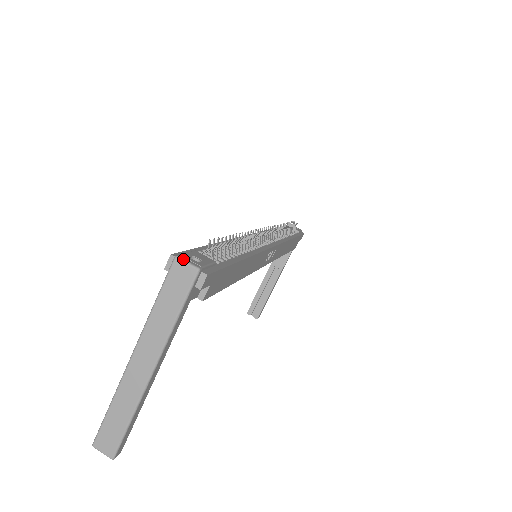
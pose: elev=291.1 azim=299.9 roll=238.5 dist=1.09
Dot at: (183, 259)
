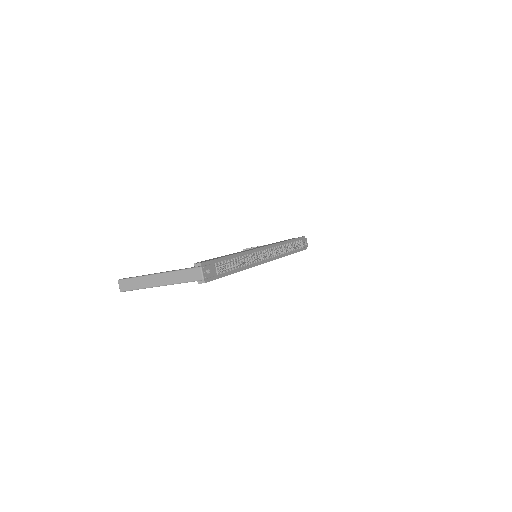
Dot at: (202, 270)
